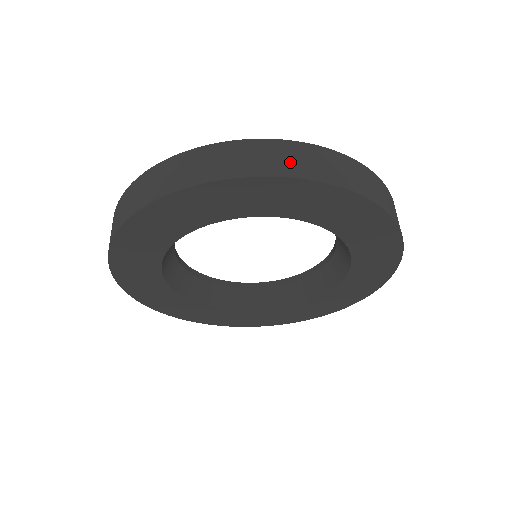
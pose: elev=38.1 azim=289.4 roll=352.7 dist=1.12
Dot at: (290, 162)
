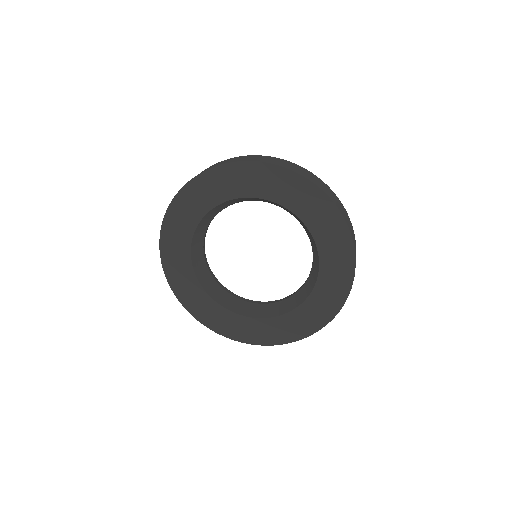
Dot at: (285, 164)
